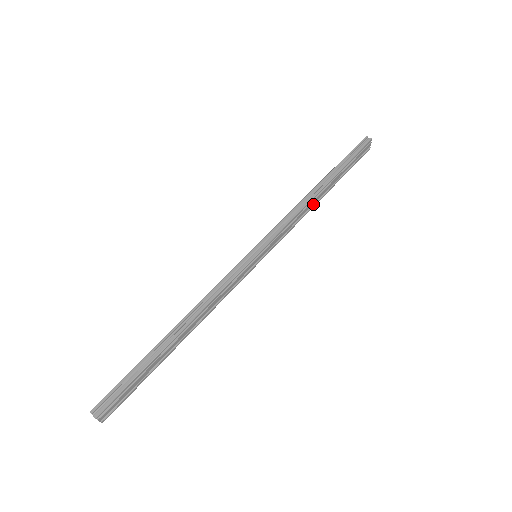
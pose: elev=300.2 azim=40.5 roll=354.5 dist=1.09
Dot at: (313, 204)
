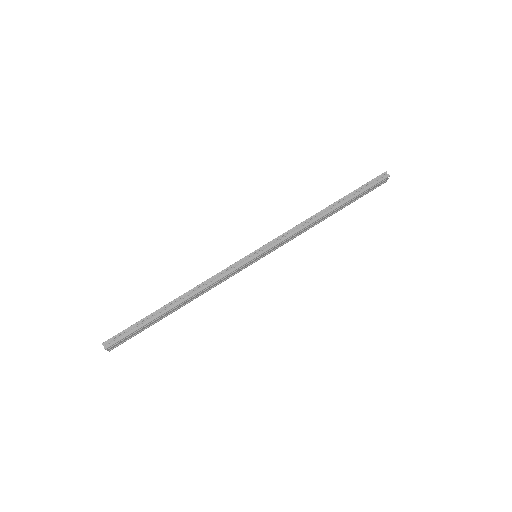
Dot at: (318, 222)
